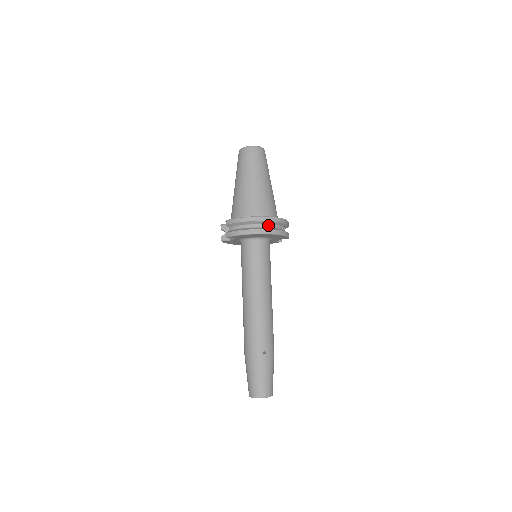
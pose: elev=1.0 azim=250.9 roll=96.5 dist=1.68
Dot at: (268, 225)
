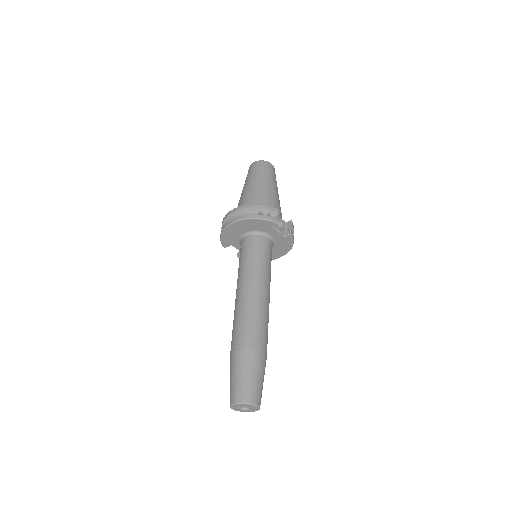
Dot at: (238, 216)
